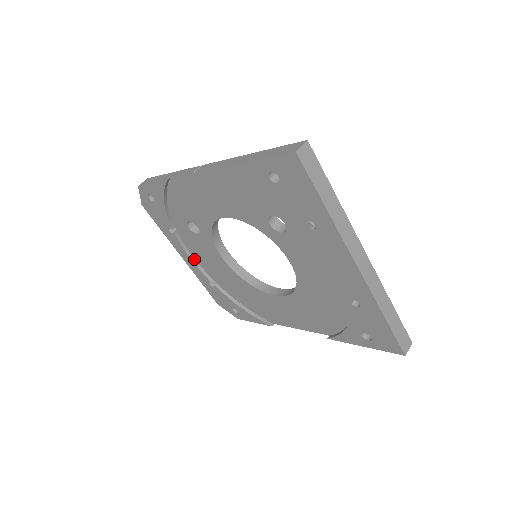
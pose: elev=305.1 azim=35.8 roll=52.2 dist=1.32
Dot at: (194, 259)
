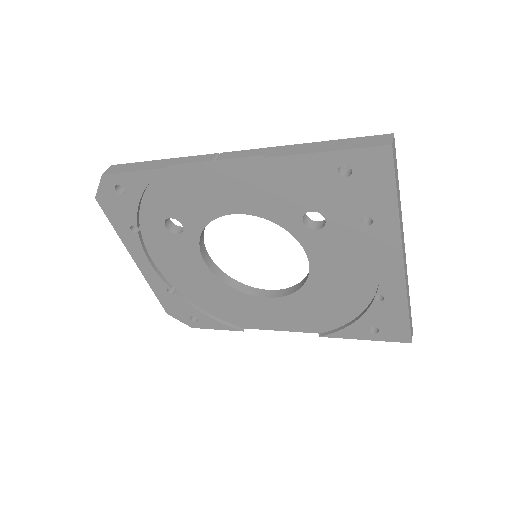
Dot at: (153, 263)
